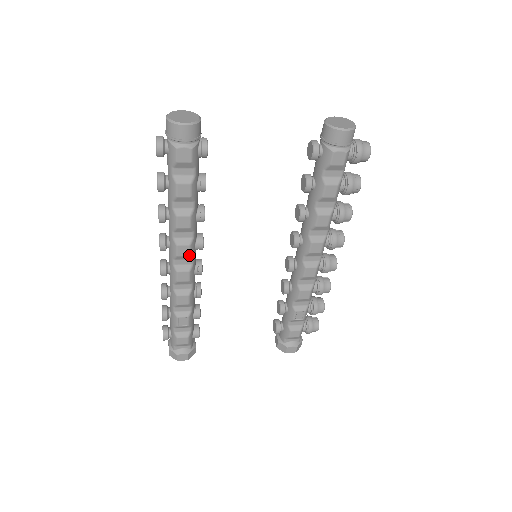
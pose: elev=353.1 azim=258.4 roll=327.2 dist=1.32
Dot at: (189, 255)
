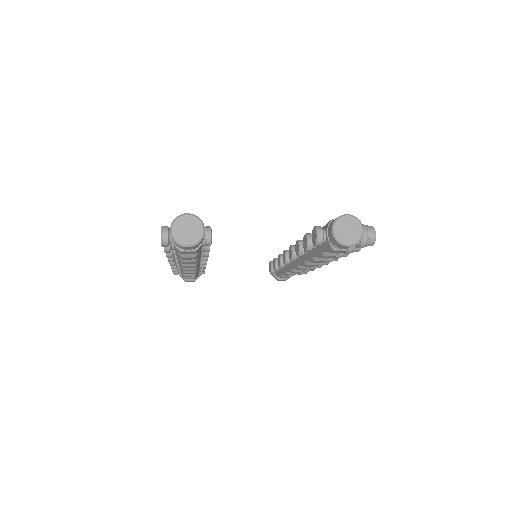
Dot at: (194, 267)
